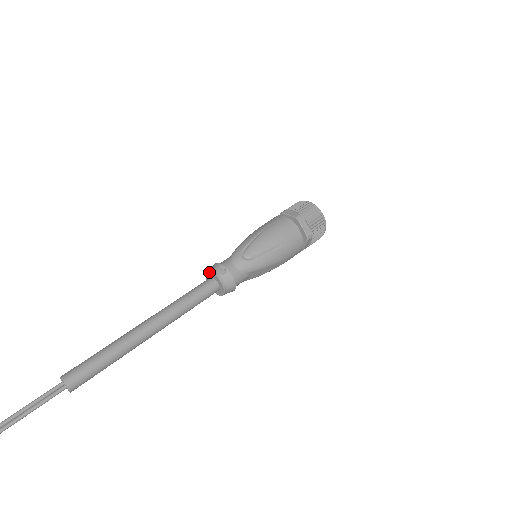
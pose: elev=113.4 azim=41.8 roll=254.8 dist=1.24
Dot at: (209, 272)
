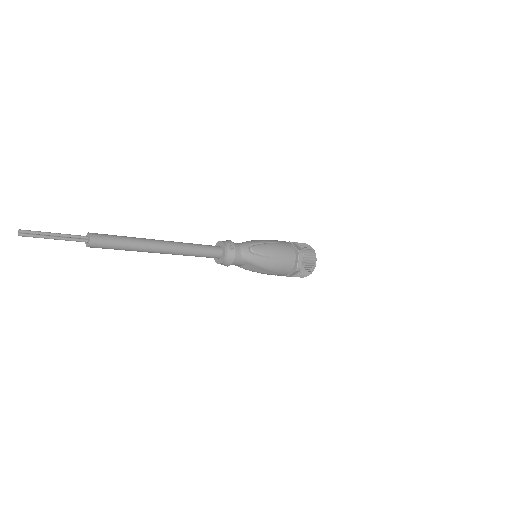
Dot at: (221, 242)
